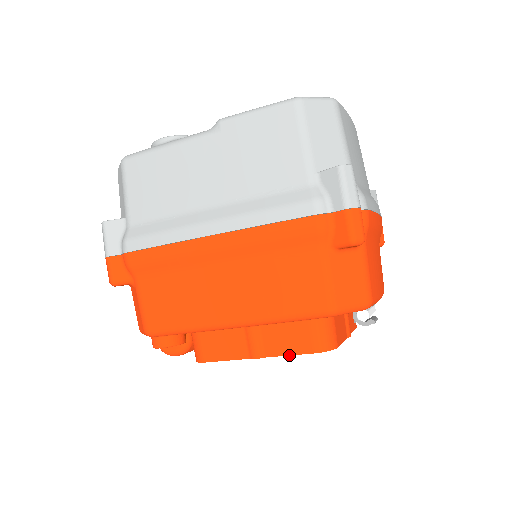
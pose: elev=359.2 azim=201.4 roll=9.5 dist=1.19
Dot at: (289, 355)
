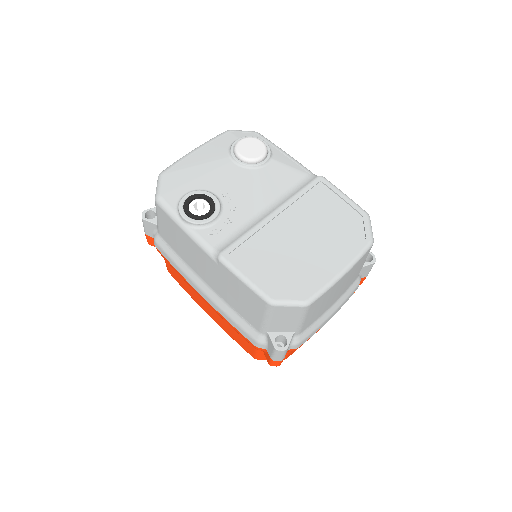
Dot at: occluded
